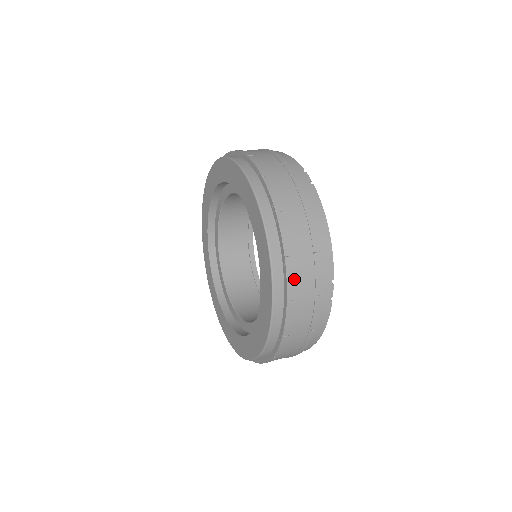
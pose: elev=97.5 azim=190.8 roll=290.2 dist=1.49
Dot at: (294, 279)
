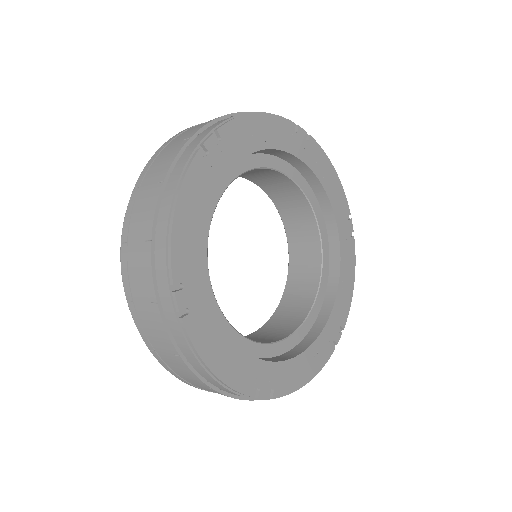
Dot at: (207, 390)
